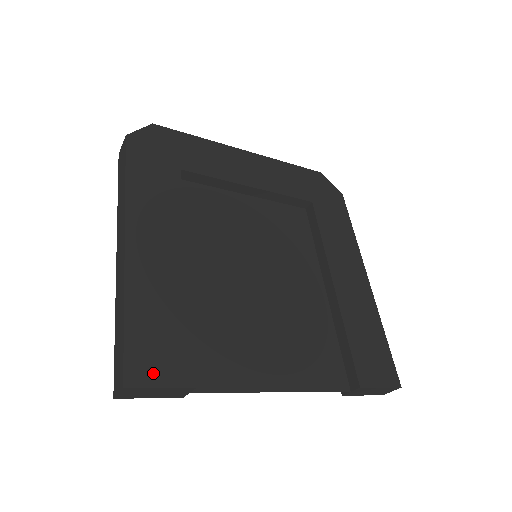
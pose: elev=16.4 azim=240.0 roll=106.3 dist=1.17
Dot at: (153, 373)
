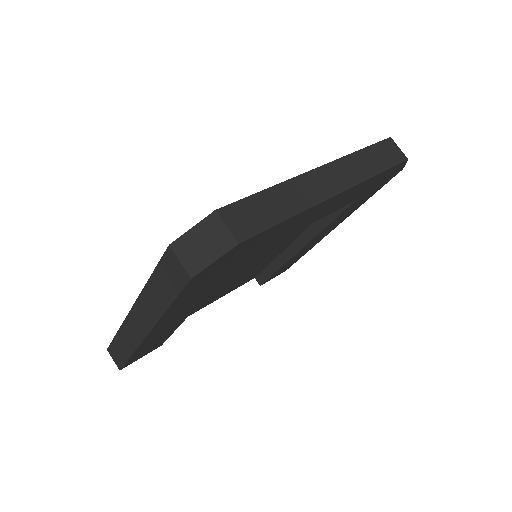
Dot at: occluded
